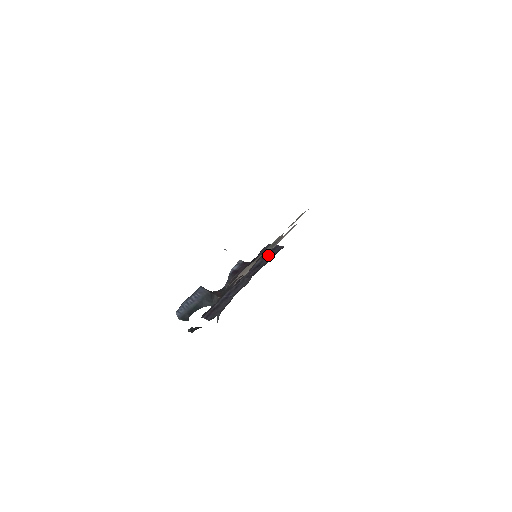
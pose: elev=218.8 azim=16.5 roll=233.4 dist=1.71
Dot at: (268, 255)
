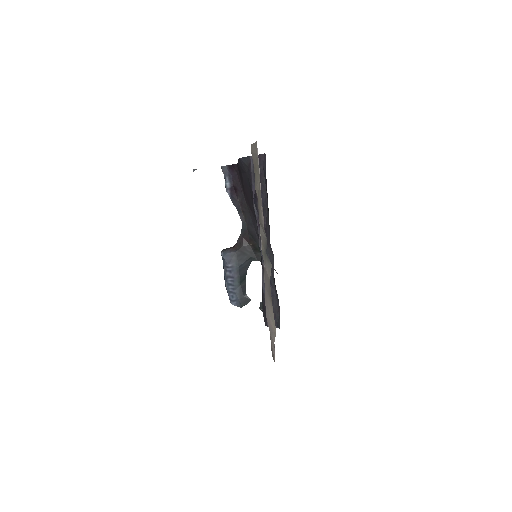
Dot at: occluded
